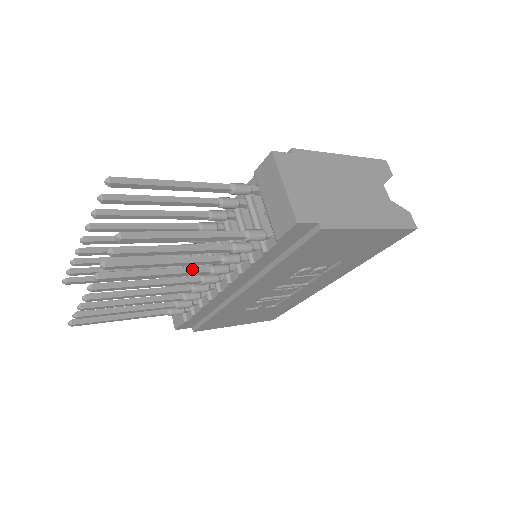
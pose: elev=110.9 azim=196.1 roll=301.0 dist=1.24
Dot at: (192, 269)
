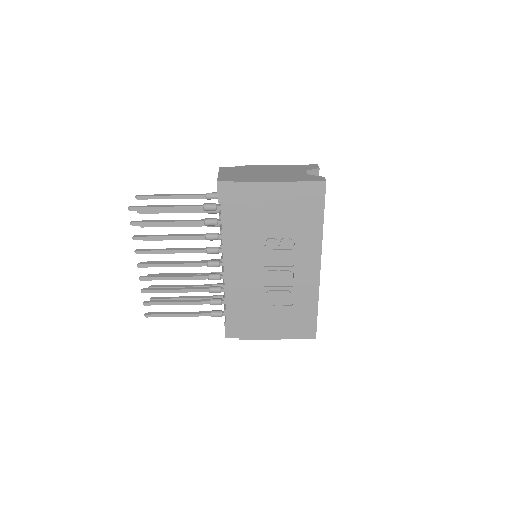
Dot at: (193, 249)
